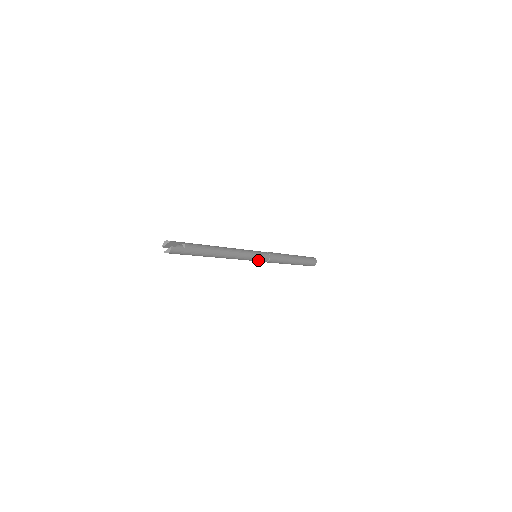
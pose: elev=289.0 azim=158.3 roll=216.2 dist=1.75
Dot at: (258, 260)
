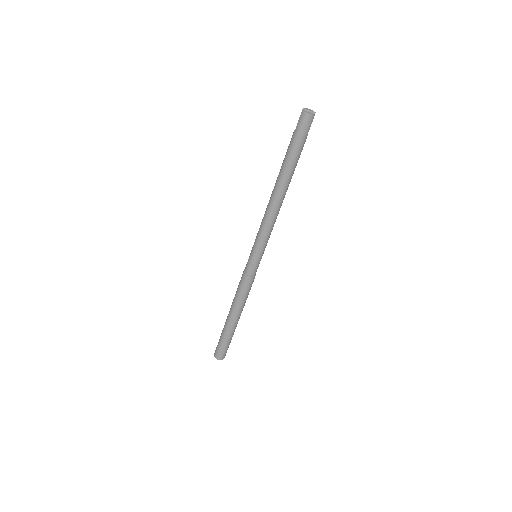
Dot at: (255, 260)
